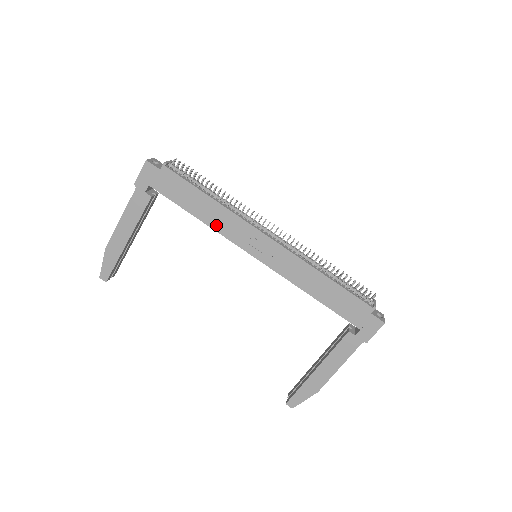
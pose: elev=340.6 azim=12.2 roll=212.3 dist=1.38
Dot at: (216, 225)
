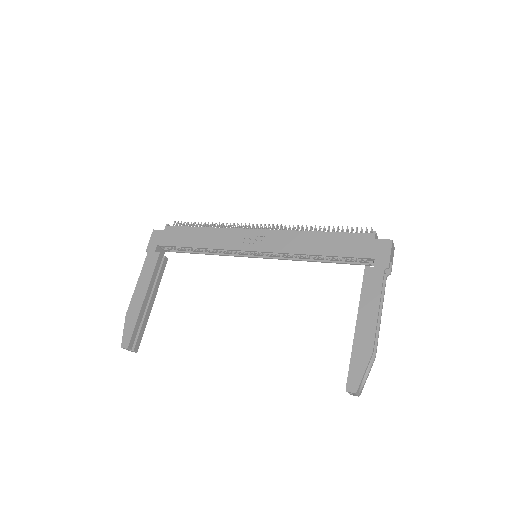
Dot at: (214, 244)
